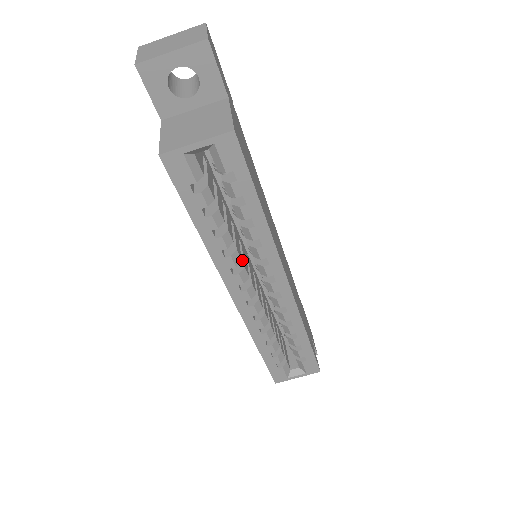
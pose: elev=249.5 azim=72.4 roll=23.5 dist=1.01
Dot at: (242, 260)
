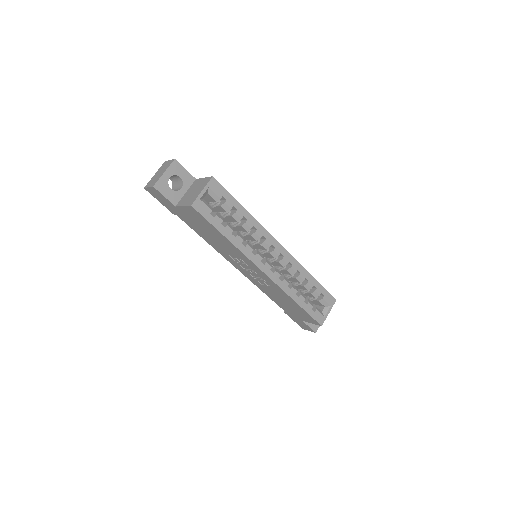
Dot at: (253, 250)
